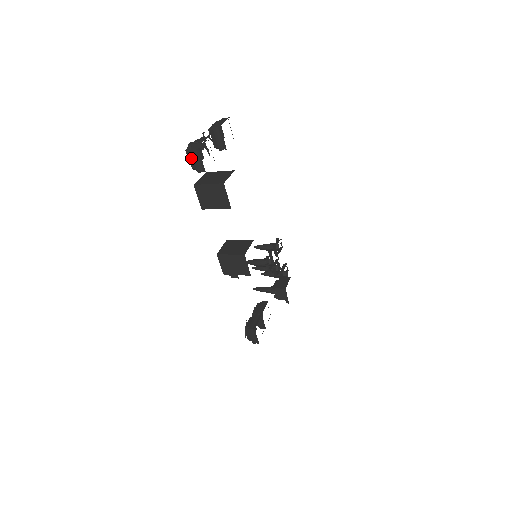
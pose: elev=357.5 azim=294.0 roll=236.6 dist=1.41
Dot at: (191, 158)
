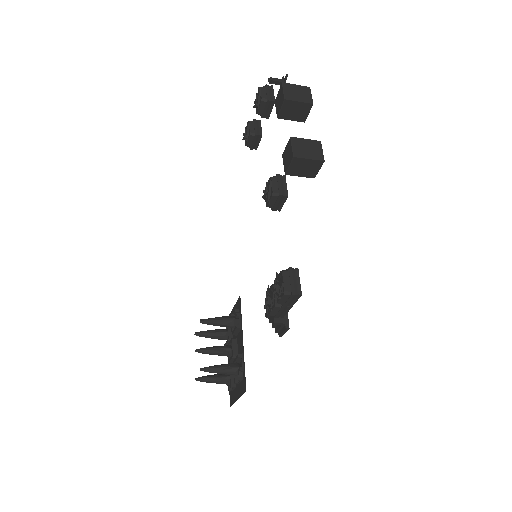
Dot at: (264, 91)
